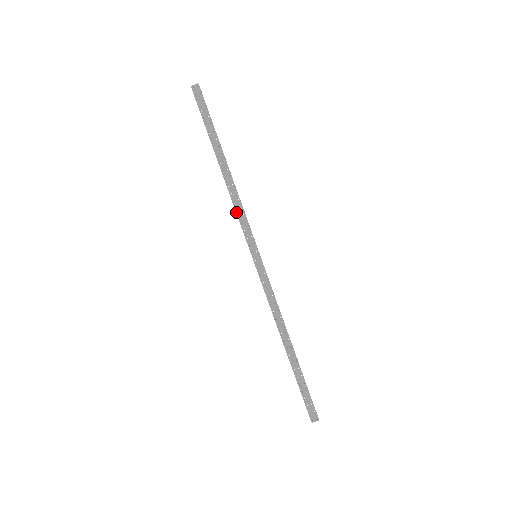
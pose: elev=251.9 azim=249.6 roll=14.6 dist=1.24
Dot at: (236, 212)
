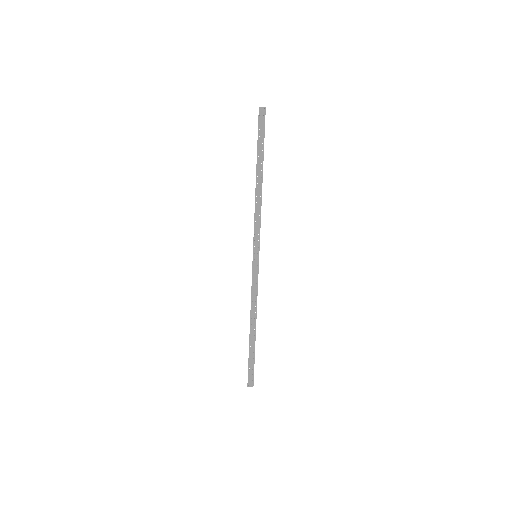
Dot at: (254, 218)
